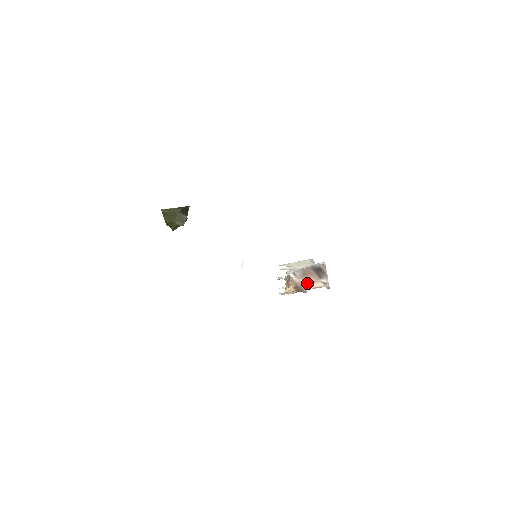
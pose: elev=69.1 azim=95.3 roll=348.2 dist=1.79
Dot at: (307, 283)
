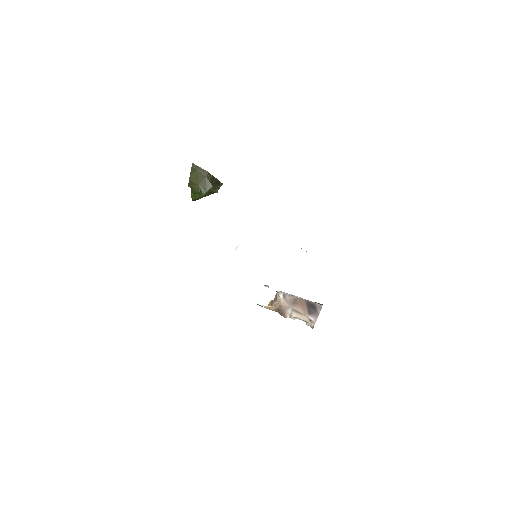
Dot at: (292, 310)
